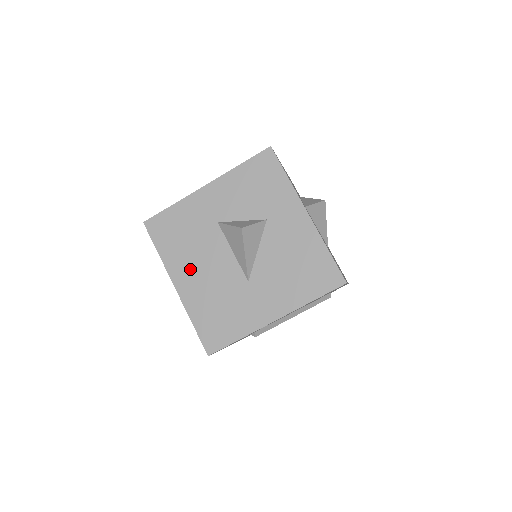
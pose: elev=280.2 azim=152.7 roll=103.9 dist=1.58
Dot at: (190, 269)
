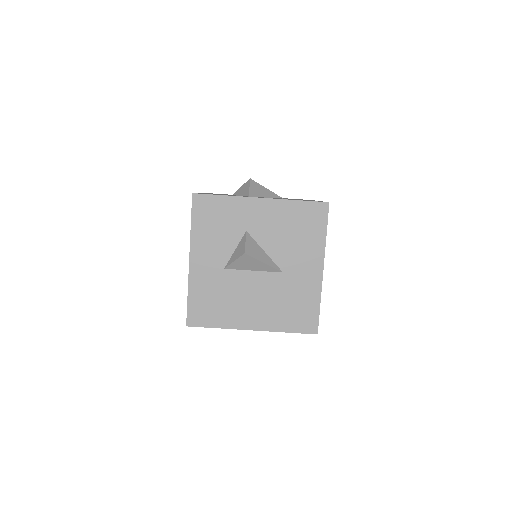
Dot at: (246, 311)
